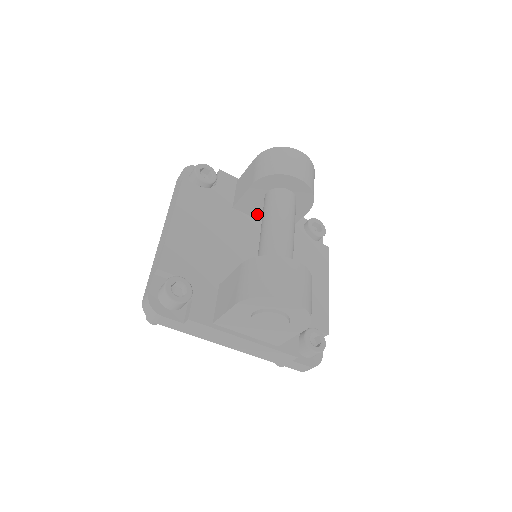
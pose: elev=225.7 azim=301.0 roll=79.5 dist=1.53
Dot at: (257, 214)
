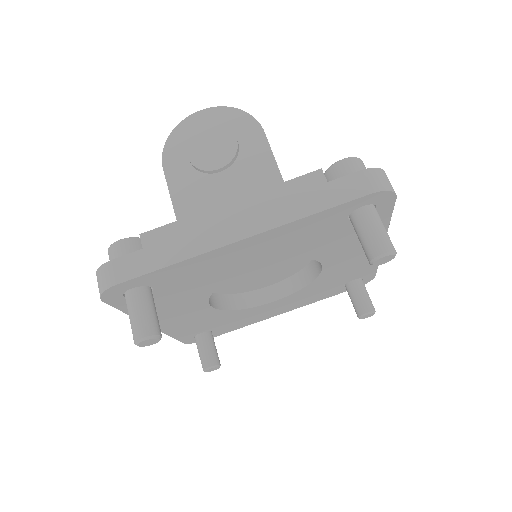
Dot at: occluded
